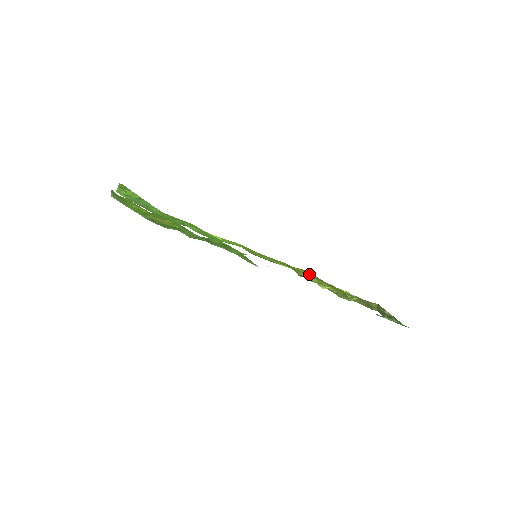
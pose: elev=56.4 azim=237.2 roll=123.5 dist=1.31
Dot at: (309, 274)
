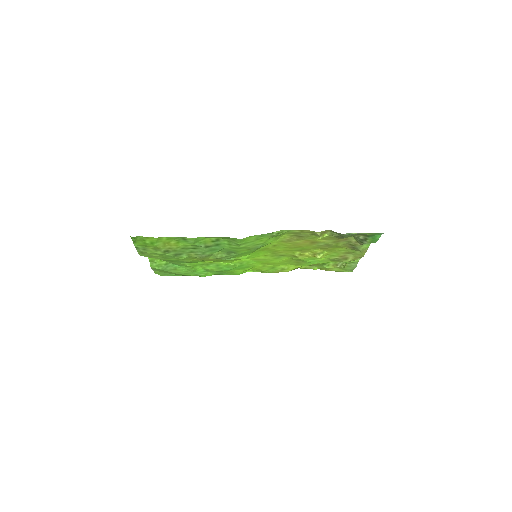
Dot at: (287, 238)
